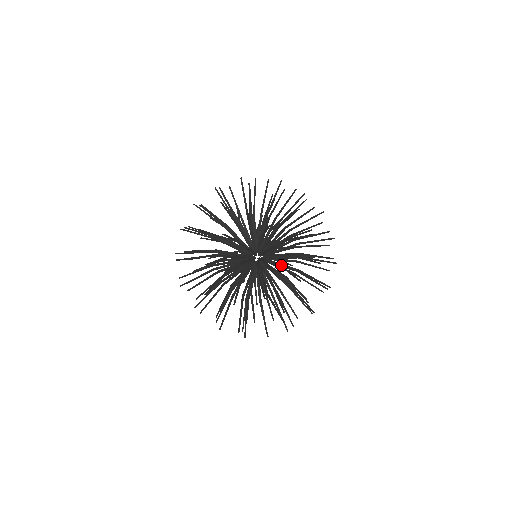
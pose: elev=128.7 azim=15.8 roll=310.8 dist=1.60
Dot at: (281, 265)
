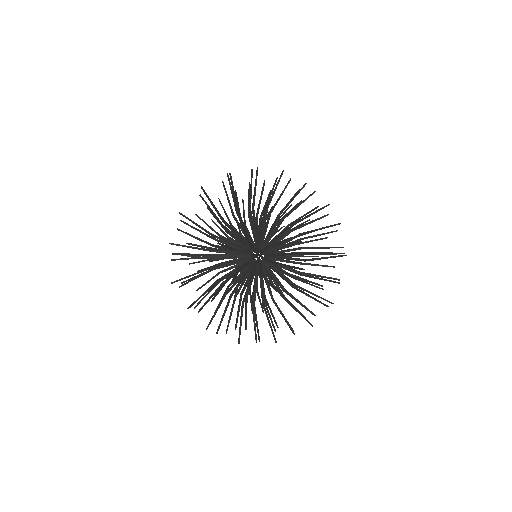
Dot at: (293, 229)
